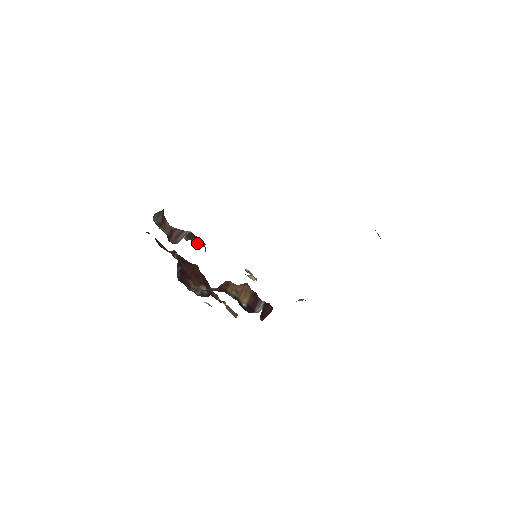
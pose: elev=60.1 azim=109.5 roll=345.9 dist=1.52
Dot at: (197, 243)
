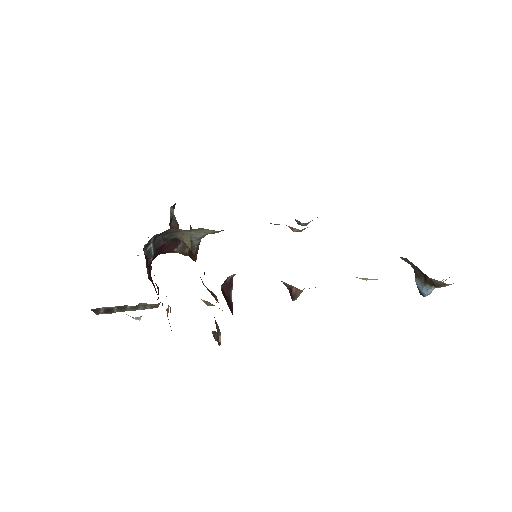
Dot at: occluded
